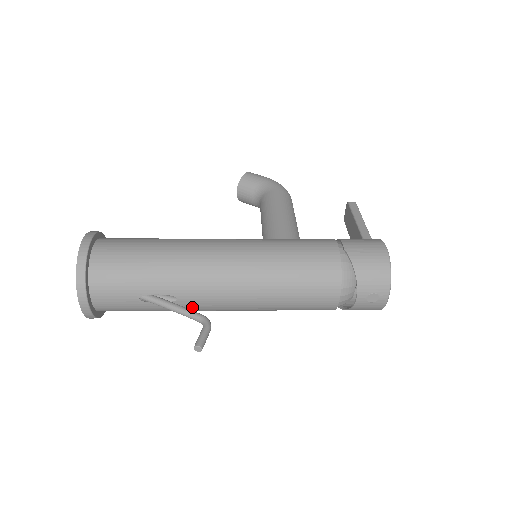
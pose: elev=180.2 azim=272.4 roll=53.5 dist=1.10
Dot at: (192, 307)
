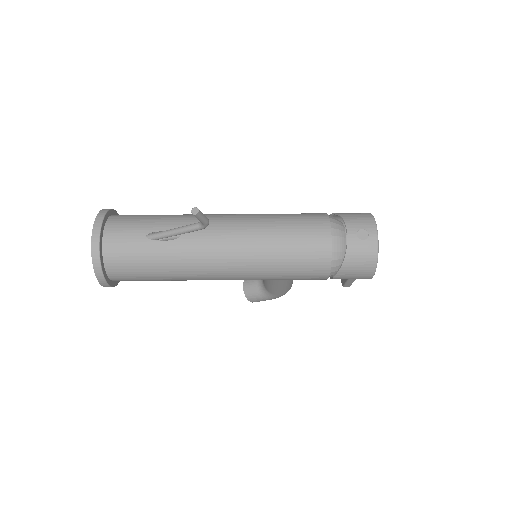
Dot at: (193, 249)
